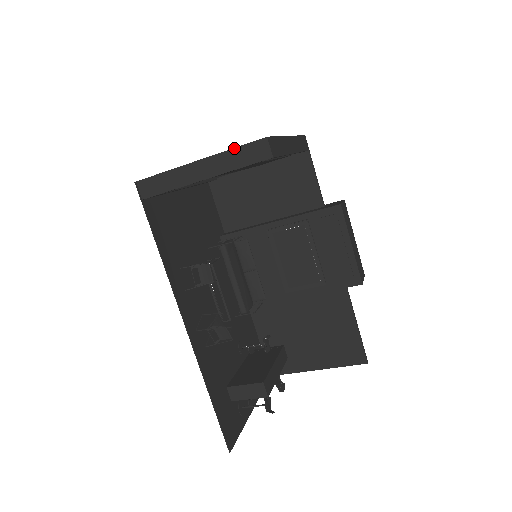
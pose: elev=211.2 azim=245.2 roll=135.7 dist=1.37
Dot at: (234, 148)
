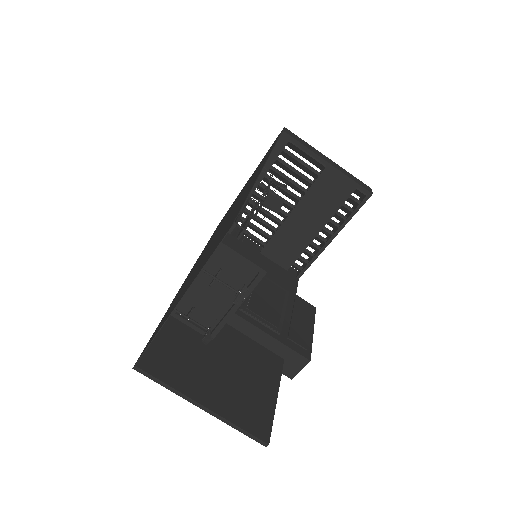
Dot at: occluded
